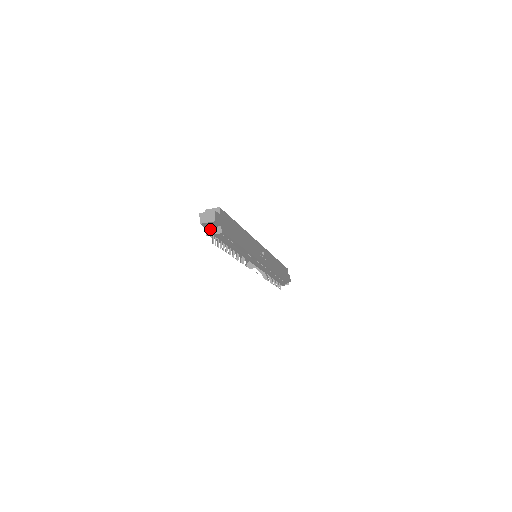
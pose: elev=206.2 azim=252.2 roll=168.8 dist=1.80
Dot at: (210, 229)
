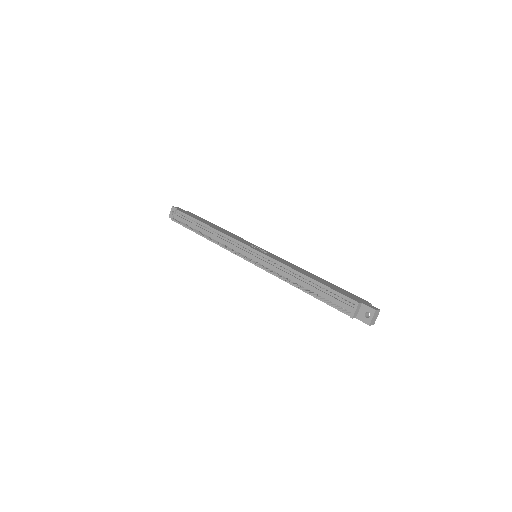
Dot at: (175, 218)
